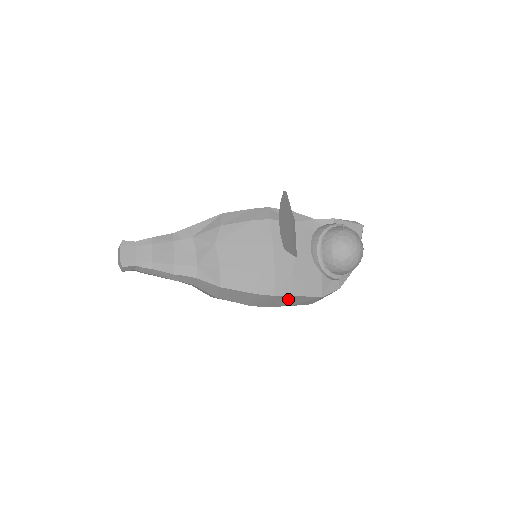
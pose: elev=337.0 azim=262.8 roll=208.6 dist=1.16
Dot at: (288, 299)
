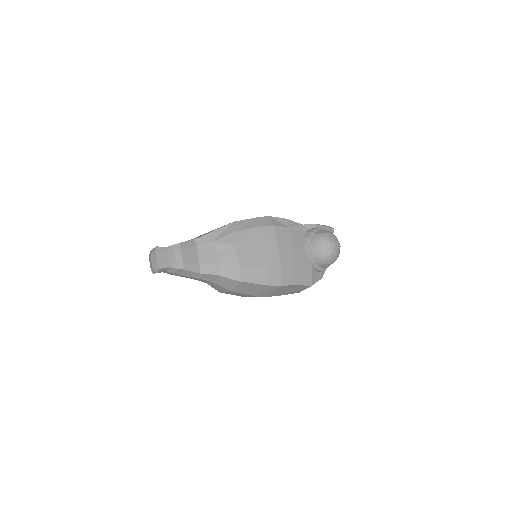
Dot at: (287, 289)
